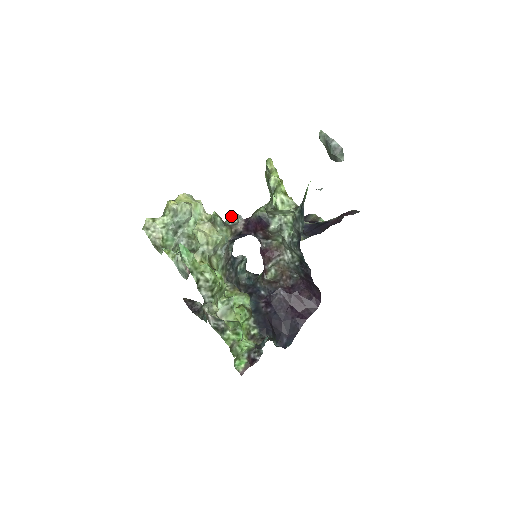
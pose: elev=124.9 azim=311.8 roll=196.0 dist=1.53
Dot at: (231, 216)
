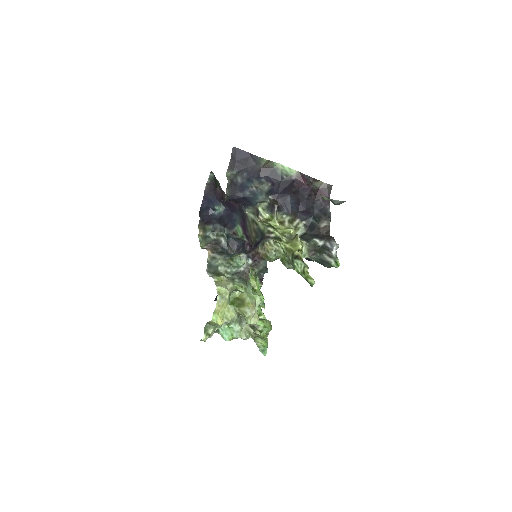
Dot at: (239, 264)
